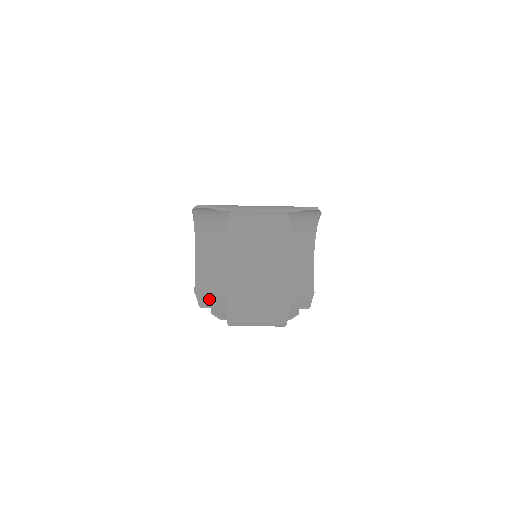
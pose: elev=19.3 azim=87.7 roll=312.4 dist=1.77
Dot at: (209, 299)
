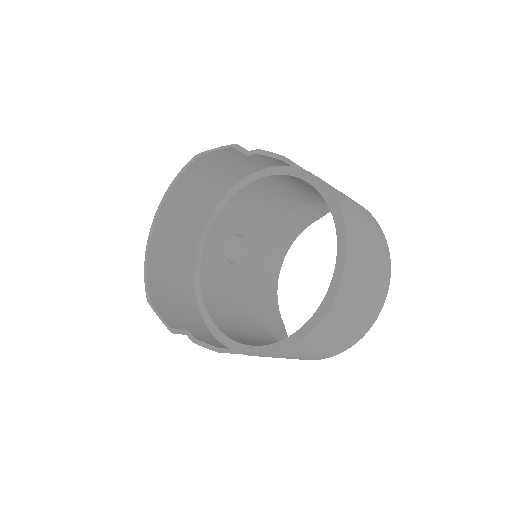
Dot at: (179, 319)
